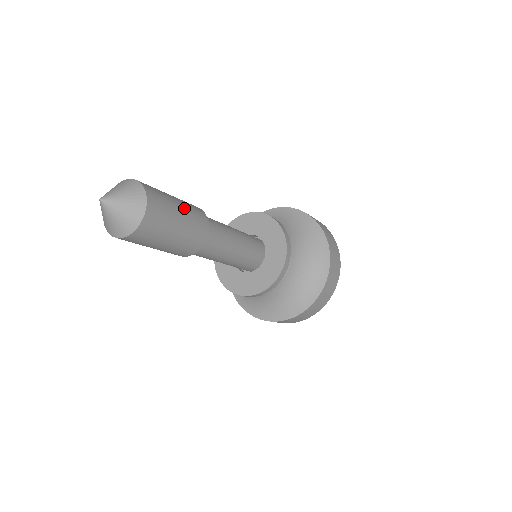
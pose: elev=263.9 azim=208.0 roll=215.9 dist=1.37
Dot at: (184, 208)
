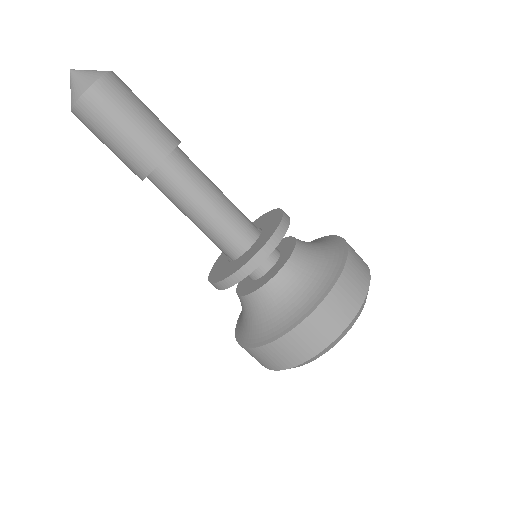
Dot at: (149, 117)
